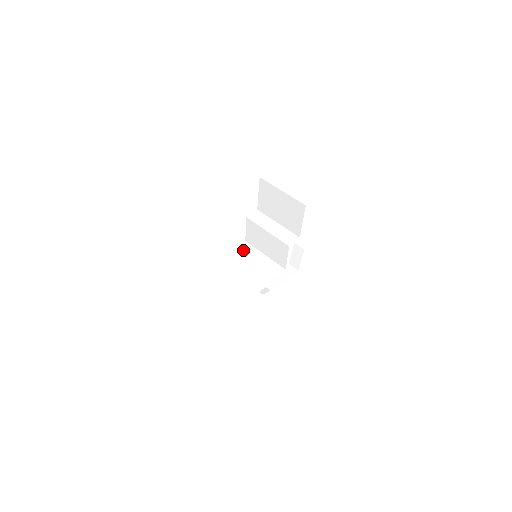
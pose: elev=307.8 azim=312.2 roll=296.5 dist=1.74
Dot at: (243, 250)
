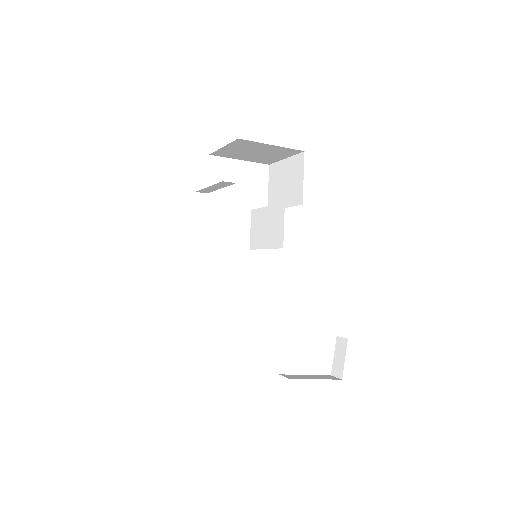
Dot at: occluded
